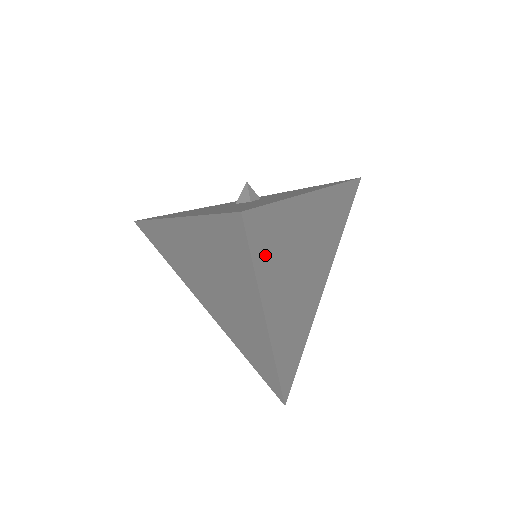
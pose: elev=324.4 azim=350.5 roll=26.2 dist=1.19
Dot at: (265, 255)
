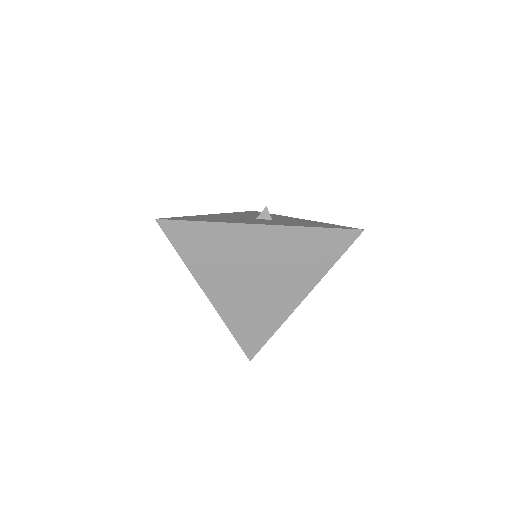
Dot at: occluded
